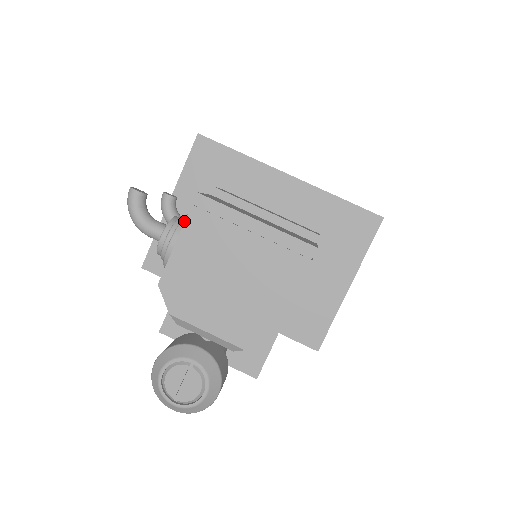
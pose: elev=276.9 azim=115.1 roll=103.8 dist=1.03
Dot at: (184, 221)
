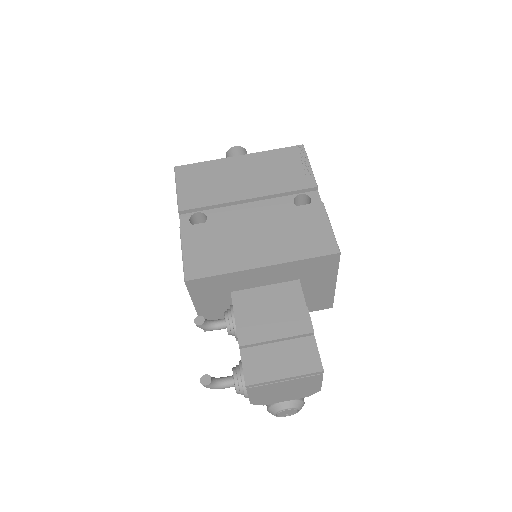
Dot at: (244, 387)
